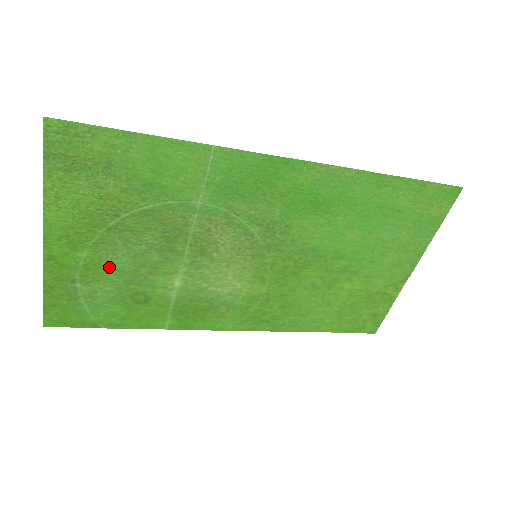
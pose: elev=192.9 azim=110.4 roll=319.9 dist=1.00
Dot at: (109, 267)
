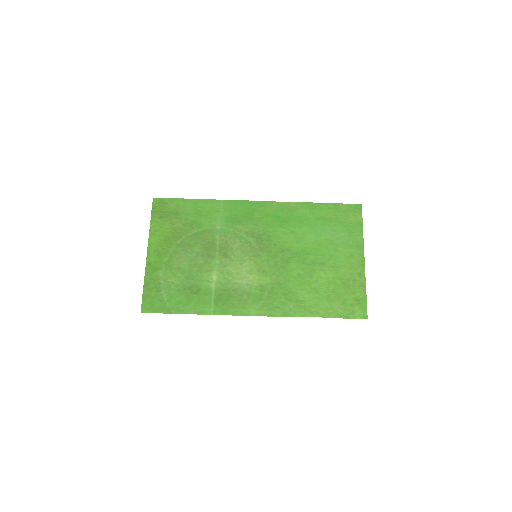
Dot at: (177, 268)
